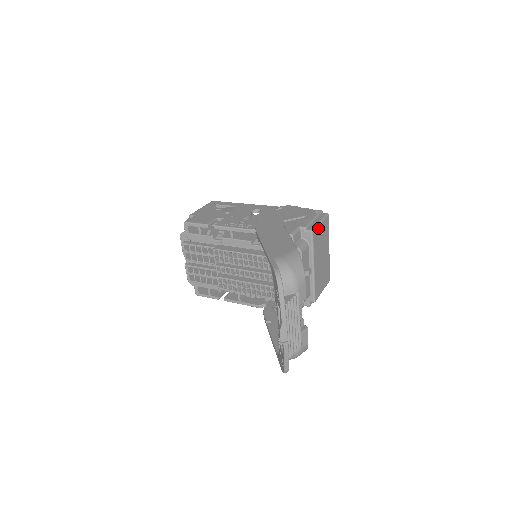
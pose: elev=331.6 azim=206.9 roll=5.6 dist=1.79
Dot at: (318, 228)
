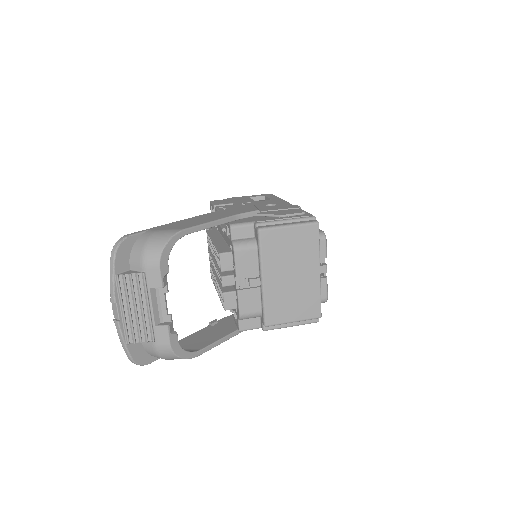
Dot at: (279, 231)
